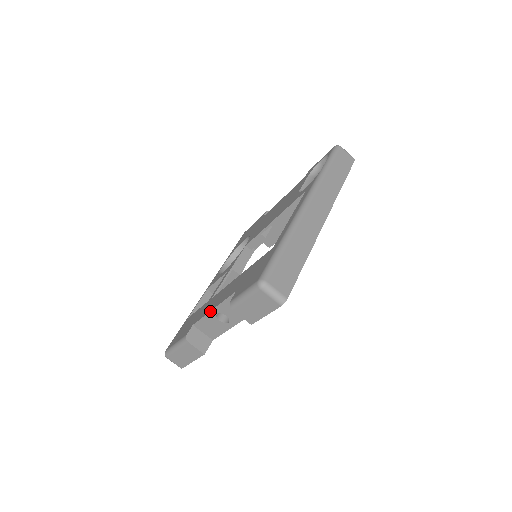
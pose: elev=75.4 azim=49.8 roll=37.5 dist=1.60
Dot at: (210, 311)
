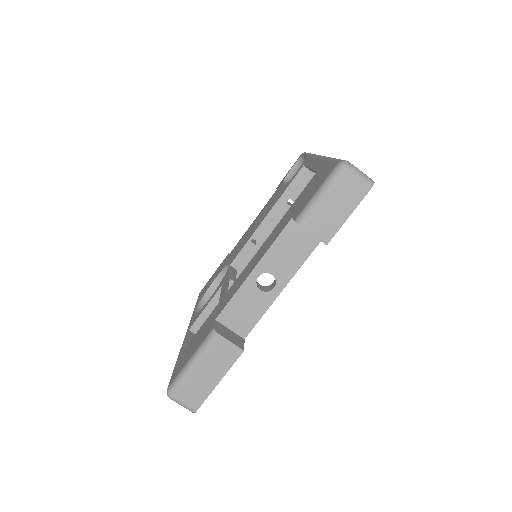
Dot at: (247, 276)
